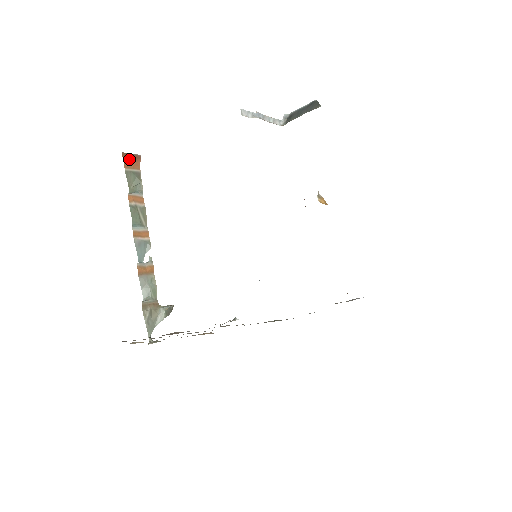
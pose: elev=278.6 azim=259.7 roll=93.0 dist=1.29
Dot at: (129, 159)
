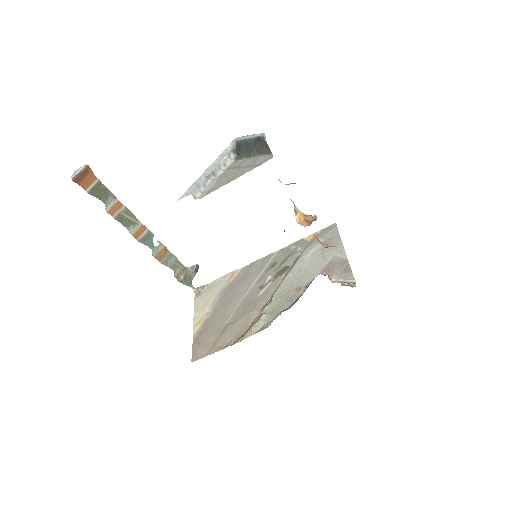
Dot at: (82, 178)
